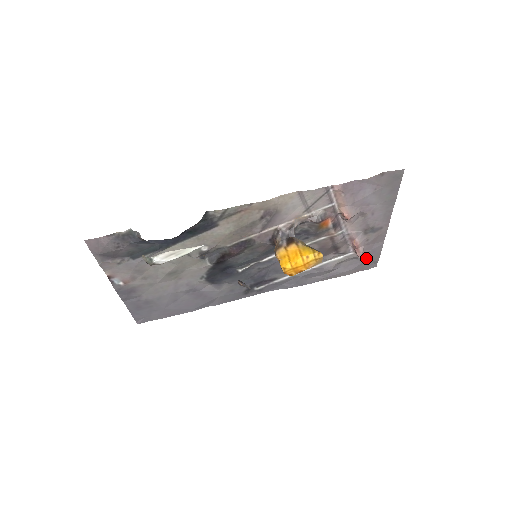
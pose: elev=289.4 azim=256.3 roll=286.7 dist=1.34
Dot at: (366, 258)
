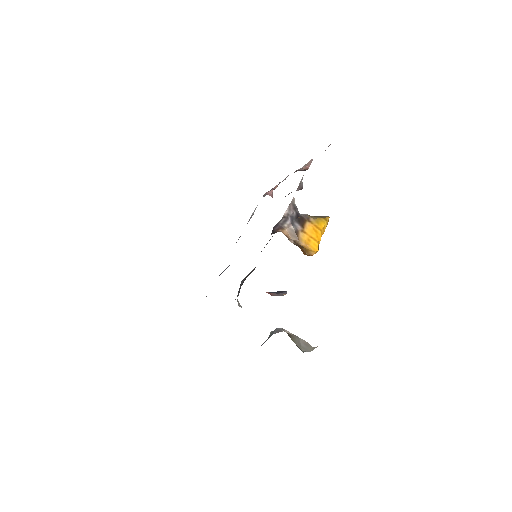
Dot at: occluded
